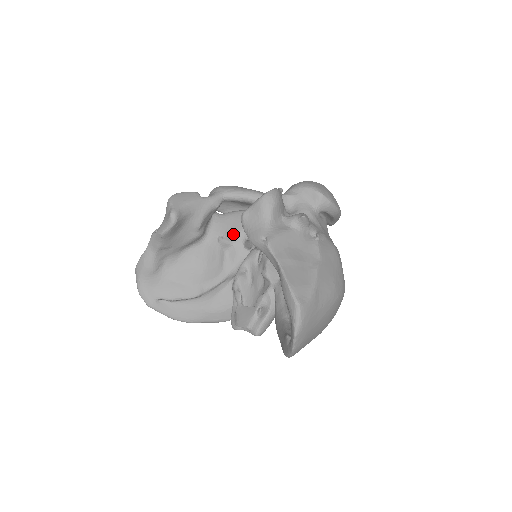
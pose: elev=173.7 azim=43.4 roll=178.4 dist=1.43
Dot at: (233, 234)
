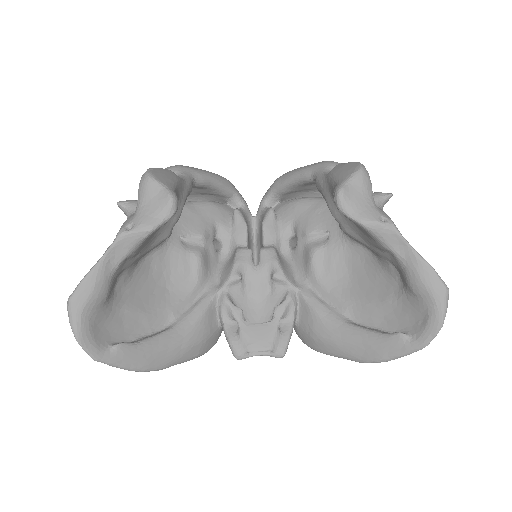
Dot at: (202, 232)
